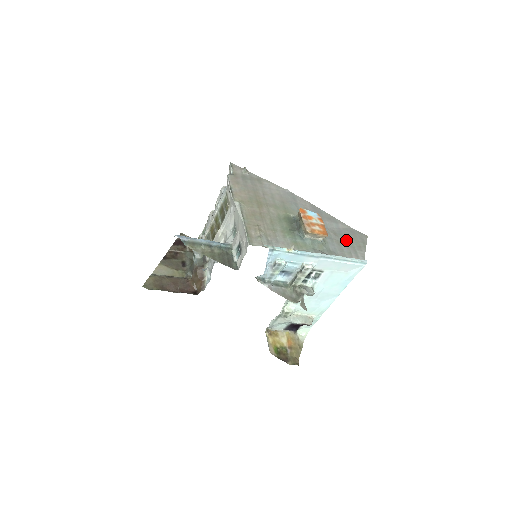
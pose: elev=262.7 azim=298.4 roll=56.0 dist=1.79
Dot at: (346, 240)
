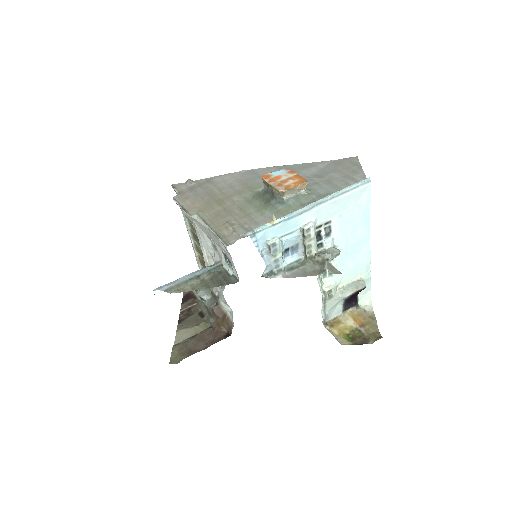
Dot at: (335, 175)
